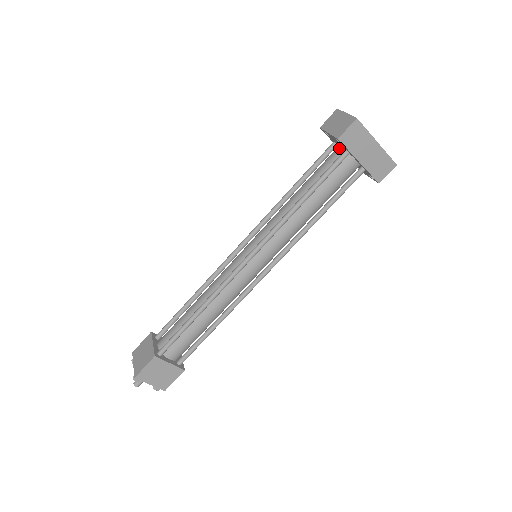
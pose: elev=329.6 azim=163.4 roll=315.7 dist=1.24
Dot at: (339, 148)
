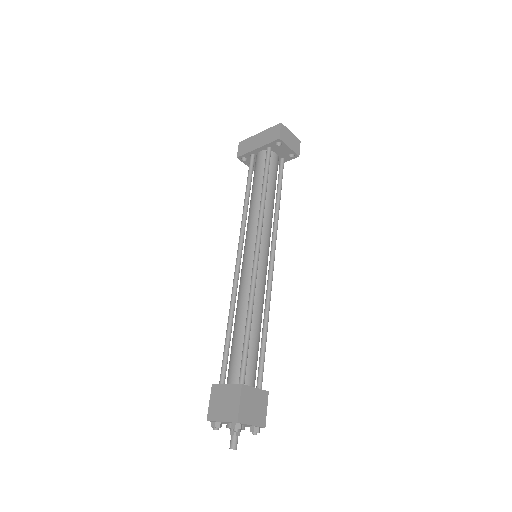
Dot at: occluded
